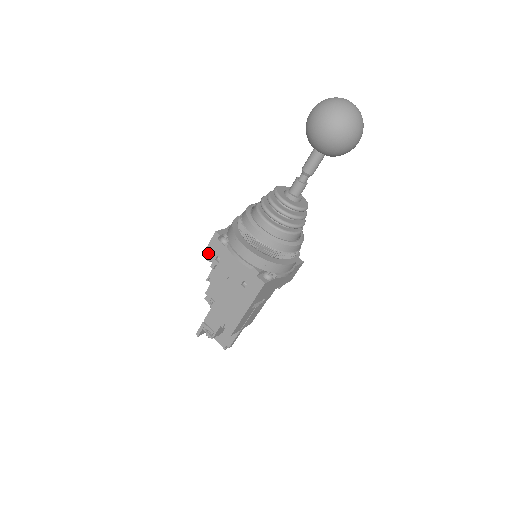
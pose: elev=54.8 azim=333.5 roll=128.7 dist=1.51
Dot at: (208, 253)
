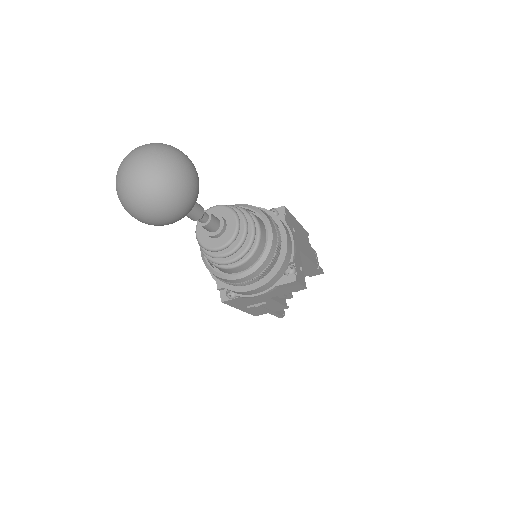
Dot at: occluded
